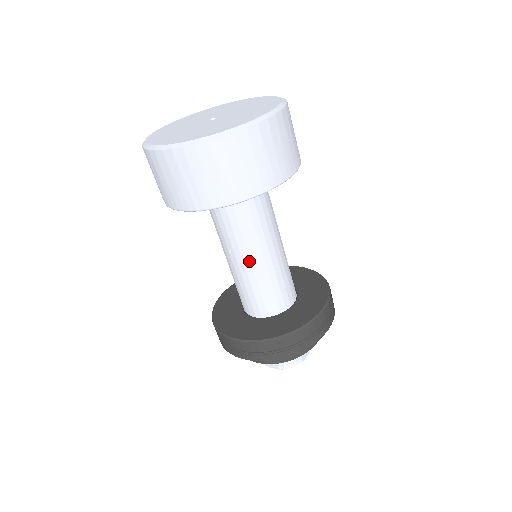
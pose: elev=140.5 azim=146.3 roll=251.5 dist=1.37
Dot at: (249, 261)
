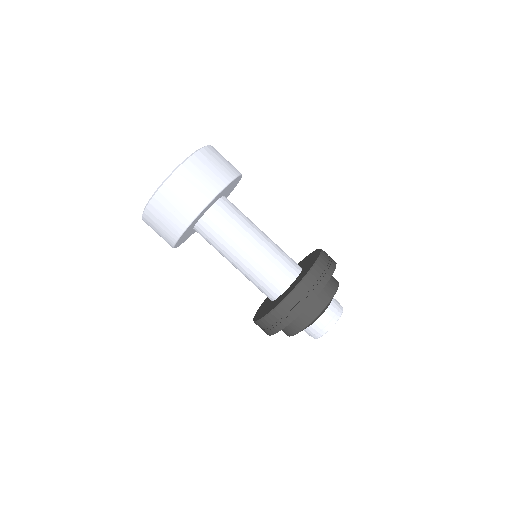
Dot at: (257, 242)
